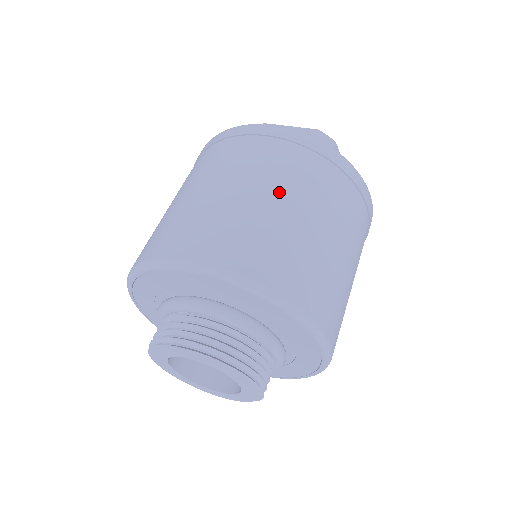
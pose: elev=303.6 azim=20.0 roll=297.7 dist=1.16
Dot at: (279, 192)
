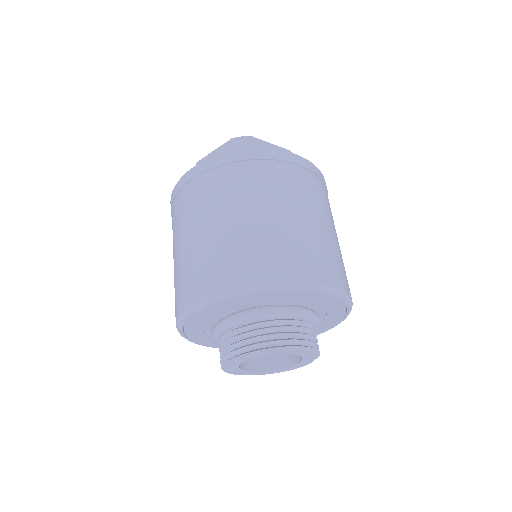
Dot at: (223, 212)
